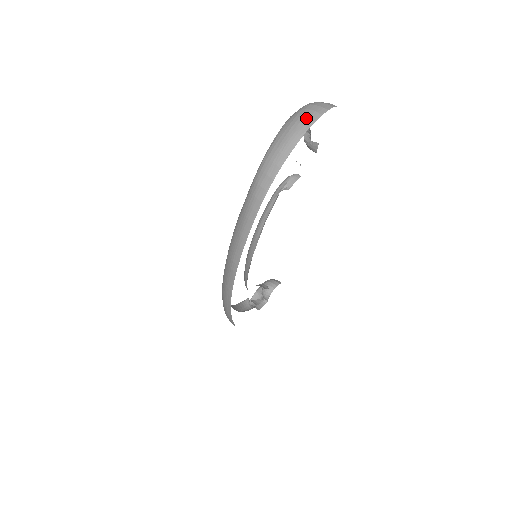
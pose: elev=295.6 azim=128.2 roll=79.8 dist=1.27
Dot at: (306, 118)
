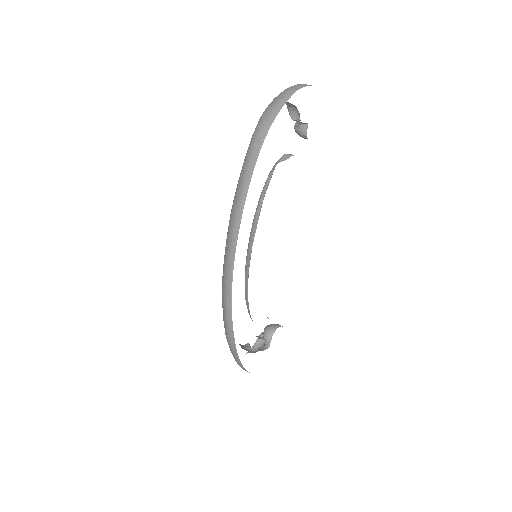
Dot at: (295, 86)
